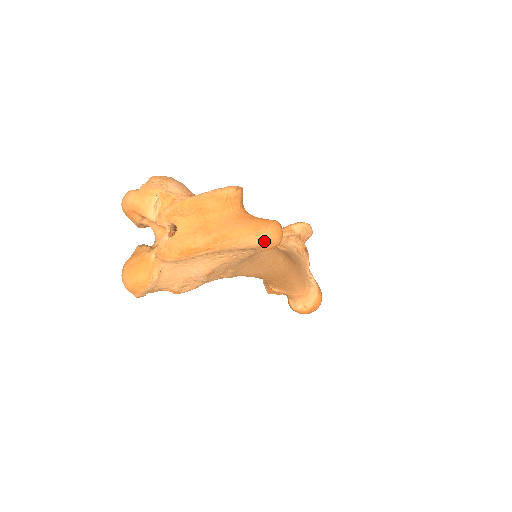
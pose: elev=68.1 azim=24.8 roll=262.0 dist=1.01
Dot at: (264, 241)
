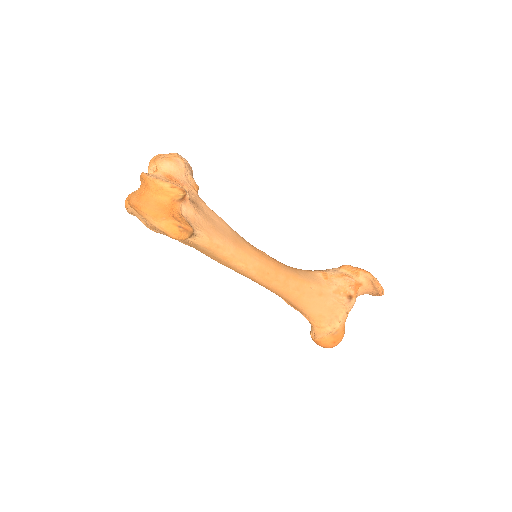
Dot at: (159, 227)
